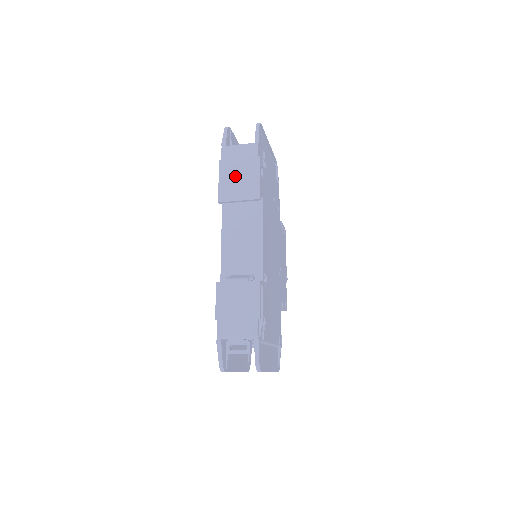
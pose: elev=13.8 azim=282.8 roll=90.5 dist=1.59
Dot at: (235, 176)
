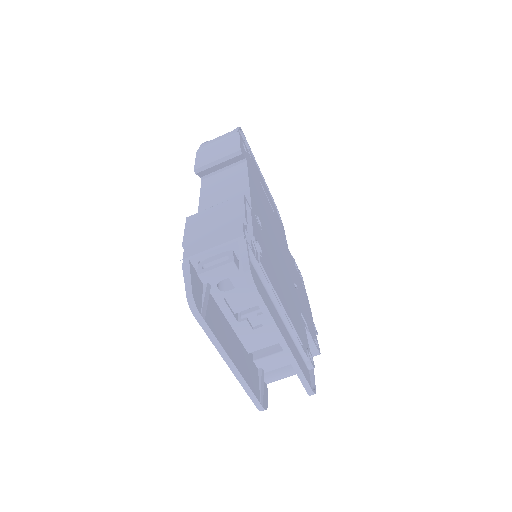
Dot at: (213, 150)
